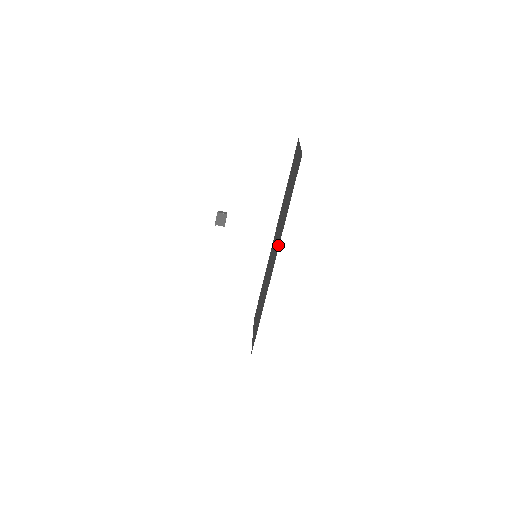
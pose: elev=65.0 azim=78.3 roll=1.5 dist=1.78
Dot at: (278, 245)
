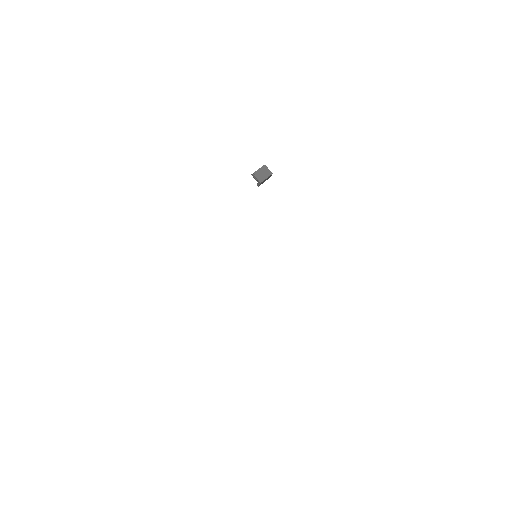
Dot at: occluded
